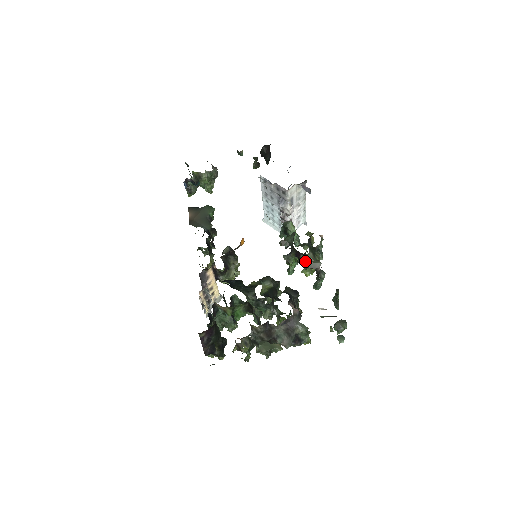
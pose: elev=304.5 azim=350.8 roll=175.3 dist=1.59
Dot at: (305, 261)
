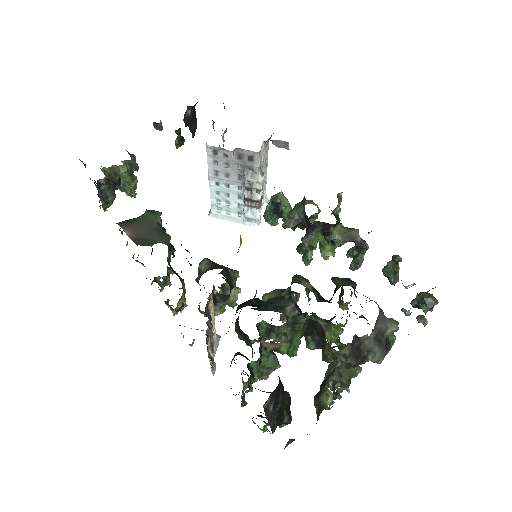
Dot at: (337, 235)
